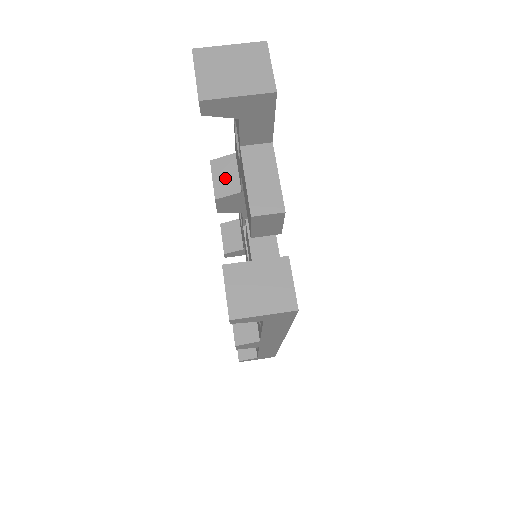
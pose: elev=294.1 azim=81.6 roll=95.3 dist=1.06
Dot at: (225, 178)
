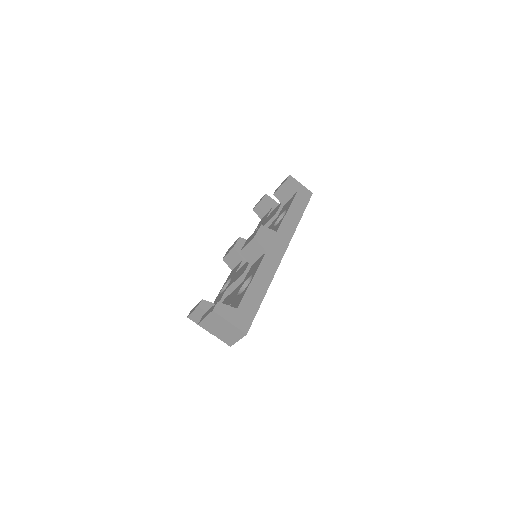
Dot at: (252, 253)
